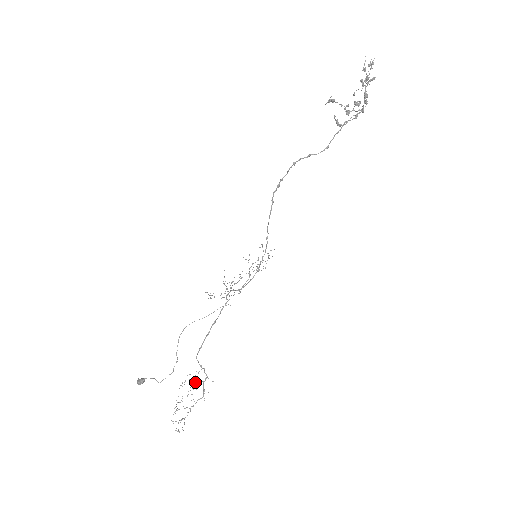
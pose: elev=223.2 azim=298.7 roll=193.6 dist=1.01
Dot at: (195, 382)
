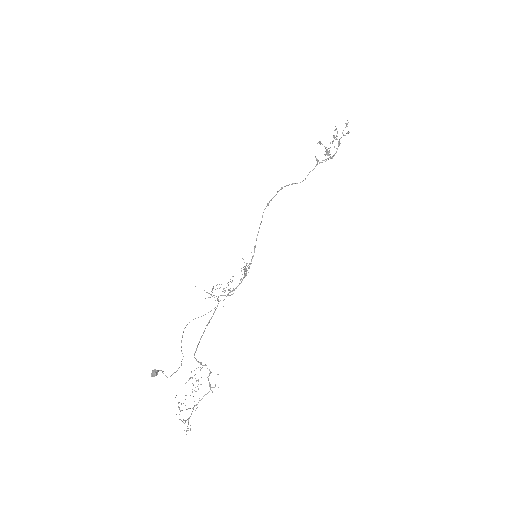
Dot at: (198, 379)
